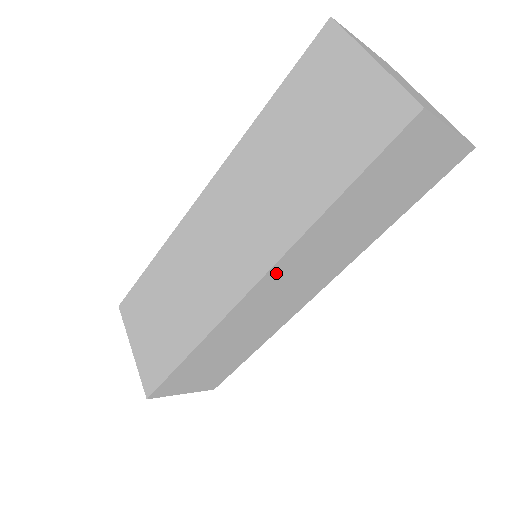
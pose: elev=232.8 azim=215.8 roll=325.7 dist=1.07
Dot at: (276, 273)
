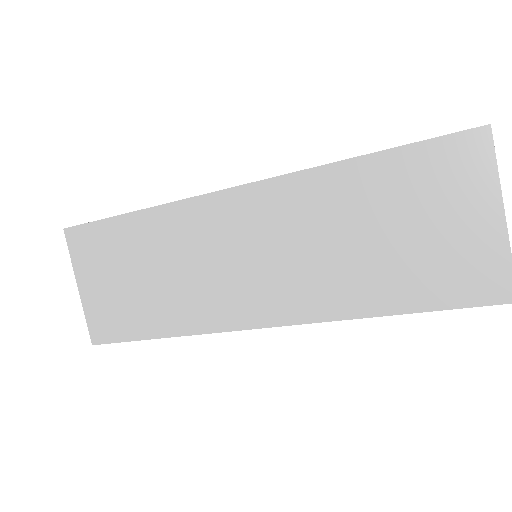
Dot at: occluded
